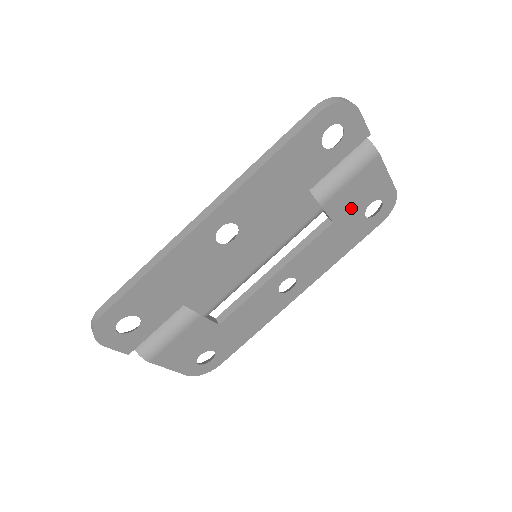
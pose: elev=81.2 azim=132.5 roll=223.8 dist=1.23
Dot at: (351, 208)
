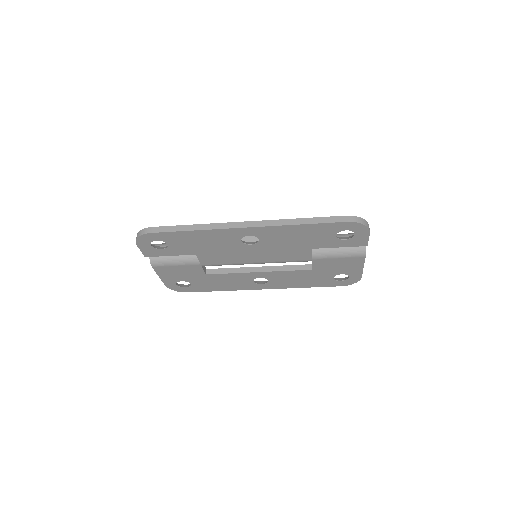
Dot at: (329, 269)
